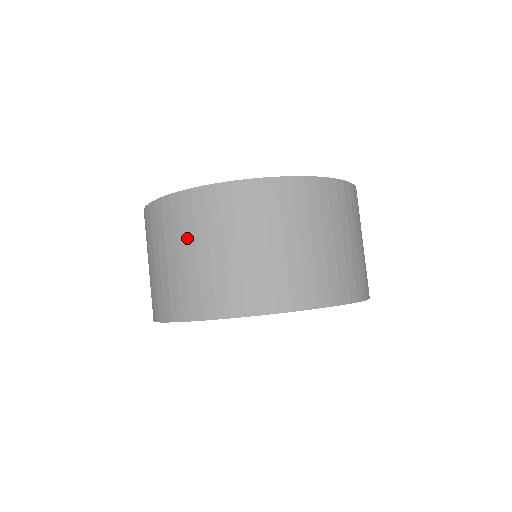
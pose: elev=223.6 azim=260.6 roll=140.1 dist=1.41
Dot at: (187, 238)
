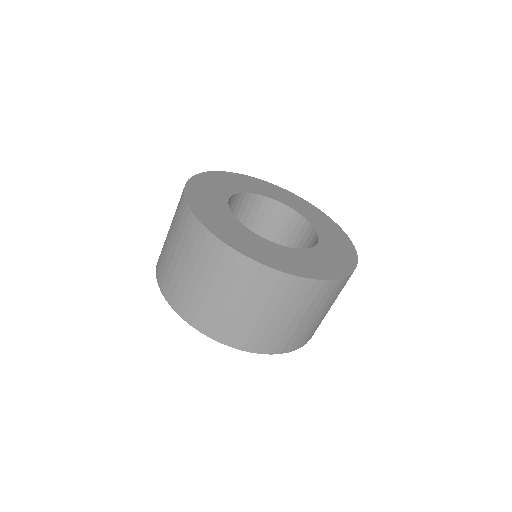
Dot at: (271, 304)
